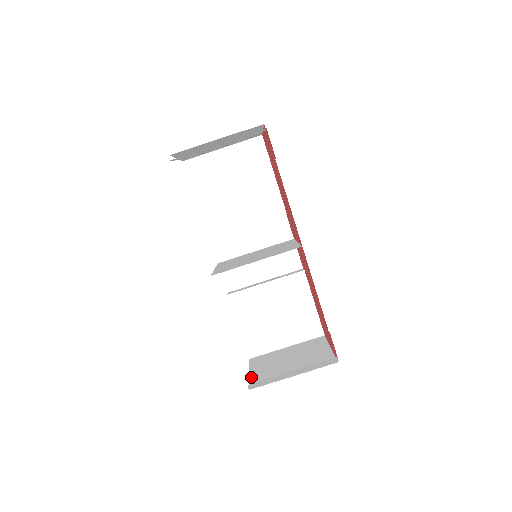
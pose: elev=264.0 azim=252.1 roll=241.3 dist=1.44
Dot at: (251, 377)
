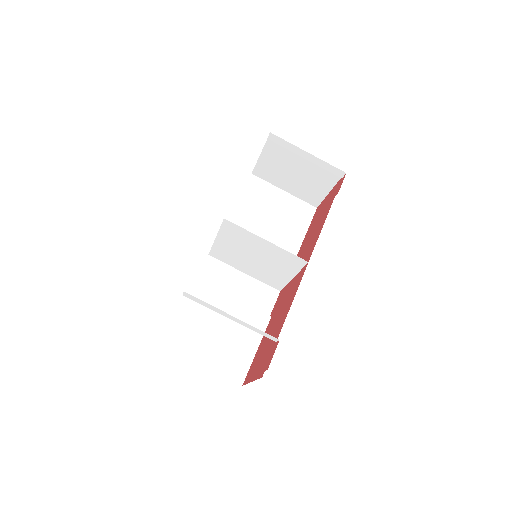
Dot at: occluded
